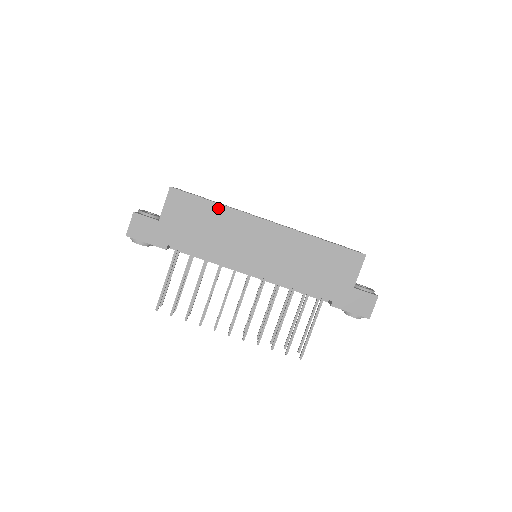
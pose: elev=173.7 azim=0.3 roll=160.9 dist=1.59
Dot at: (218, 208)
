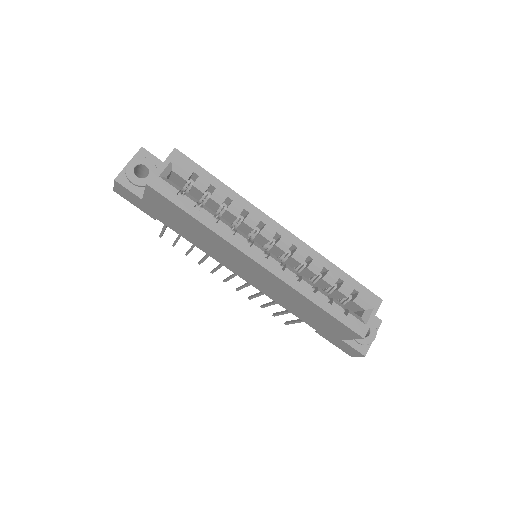
Dot at: (203, 227)
